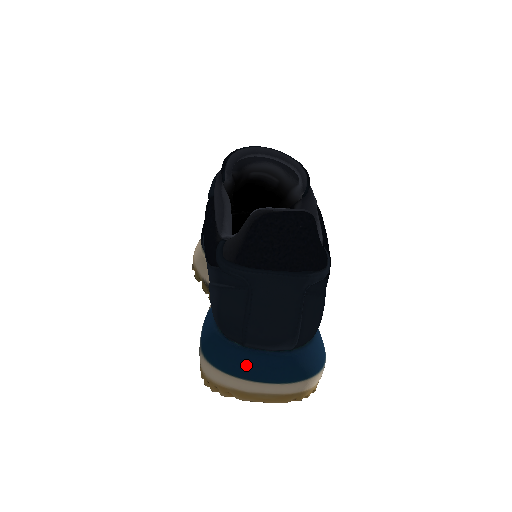
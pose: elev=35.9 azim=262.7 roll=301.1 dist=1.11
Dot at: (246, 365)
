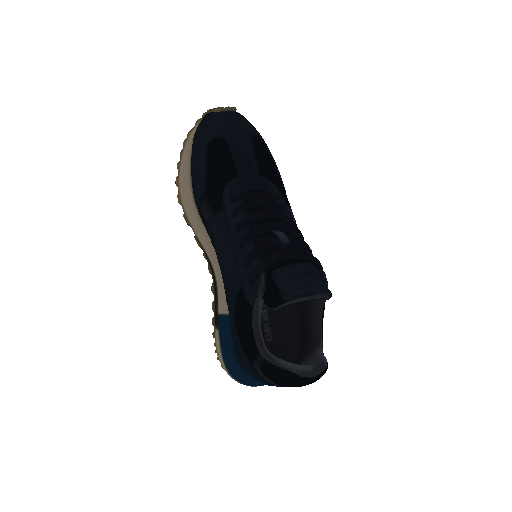
Dot at: (256, 383)
